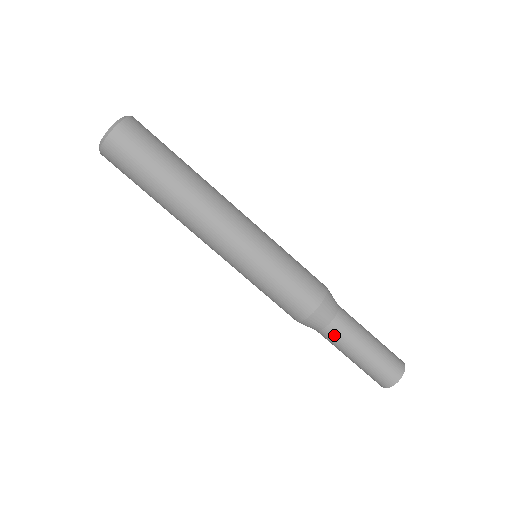
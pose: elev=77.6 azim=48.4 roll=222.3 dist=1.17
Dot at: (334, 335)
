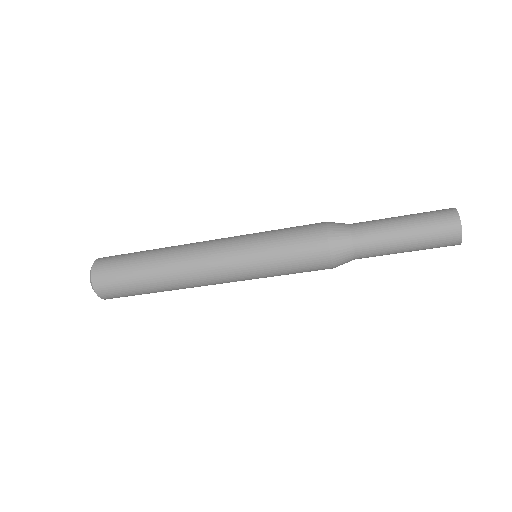
Dot at: (367, 247)
